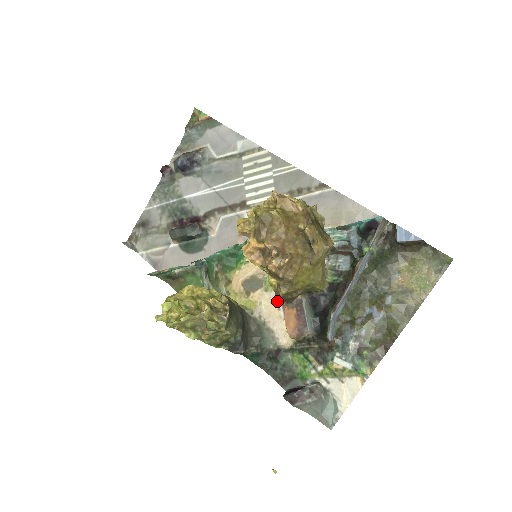
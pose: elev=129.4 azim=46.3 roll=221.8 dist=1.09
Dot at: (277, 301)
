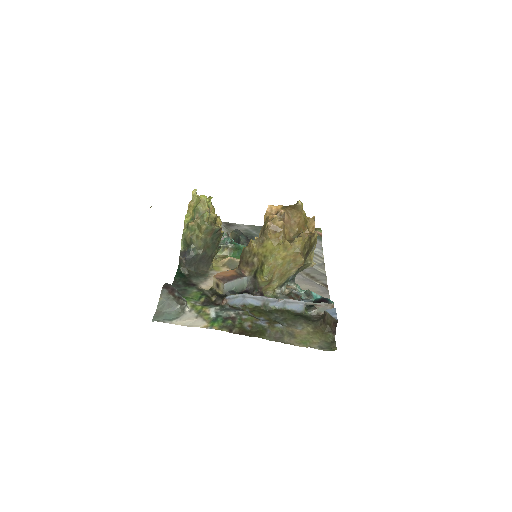
Dot at: occluded
